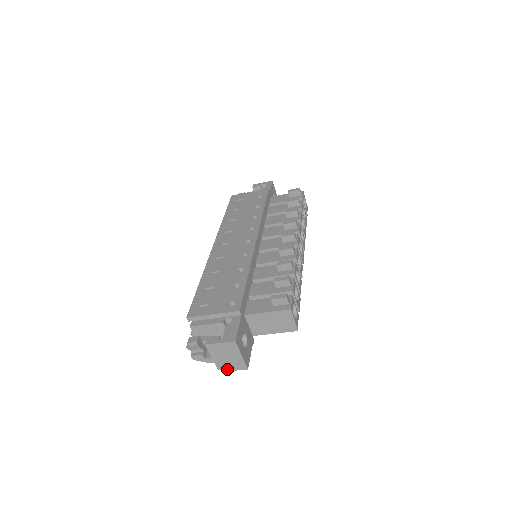
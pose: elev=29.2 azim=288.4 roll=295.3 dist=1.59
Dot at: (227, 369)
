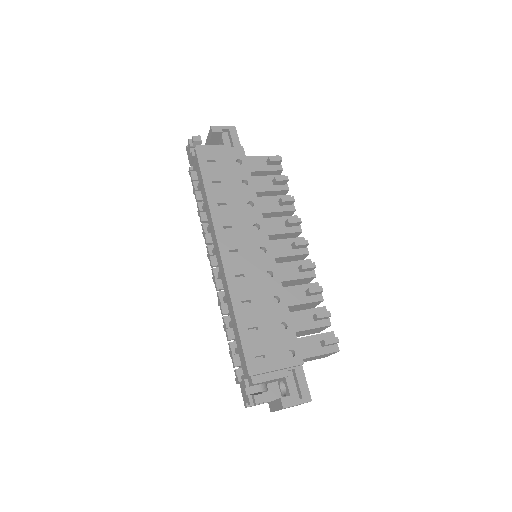
Dot at: occluded
